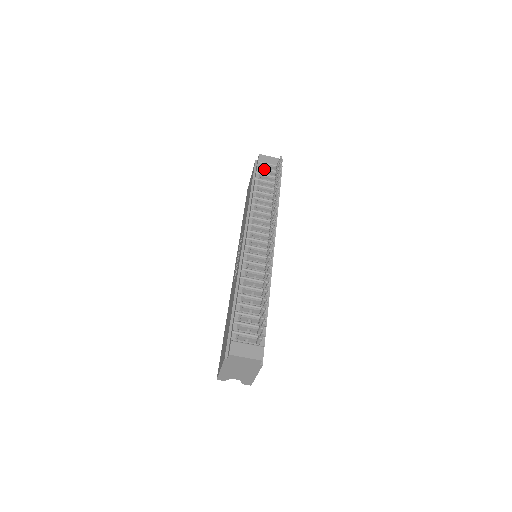
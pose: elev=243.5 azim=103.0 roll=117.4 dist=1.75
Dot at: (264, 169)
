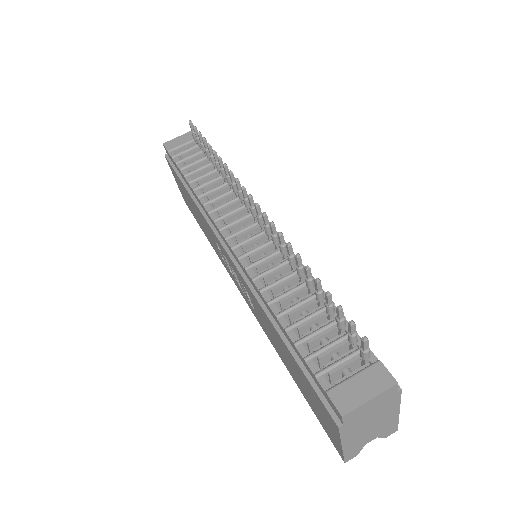
Dot at: (182, 153)
